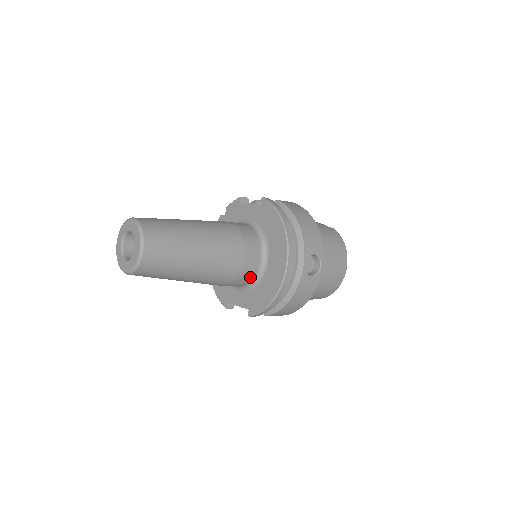
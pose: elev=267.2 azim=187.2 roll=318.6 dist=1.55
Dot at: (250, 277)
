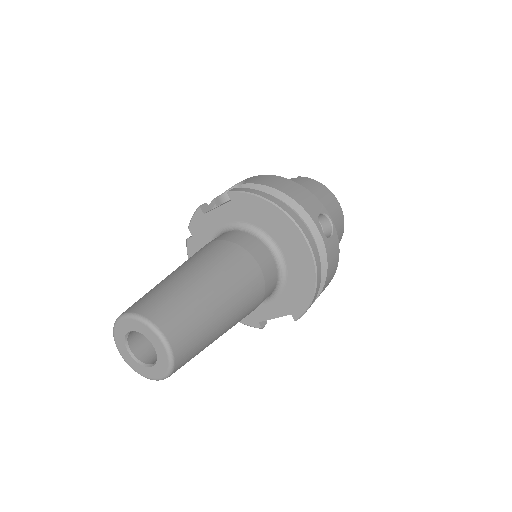
Dot at: (274, 282)
